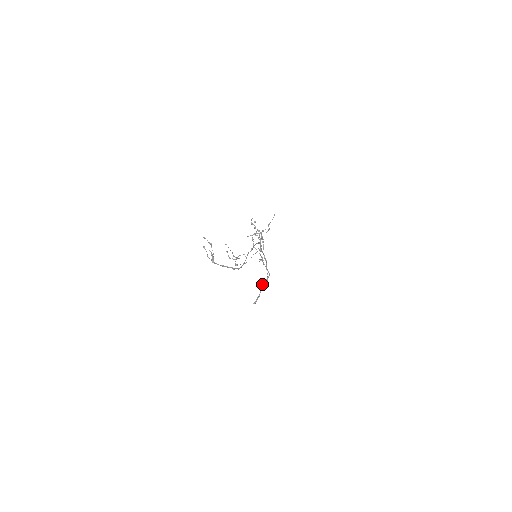
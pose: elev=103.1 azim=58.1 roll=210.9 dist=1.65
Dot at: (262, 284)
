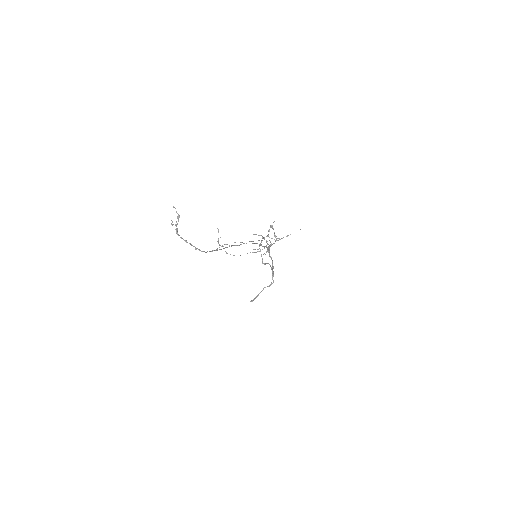
Dot at: (264, 287)
